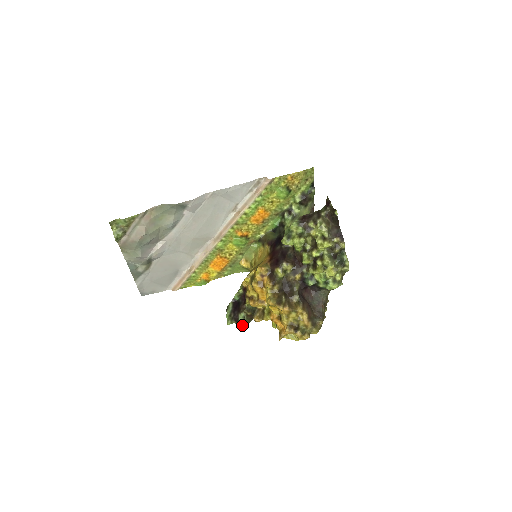
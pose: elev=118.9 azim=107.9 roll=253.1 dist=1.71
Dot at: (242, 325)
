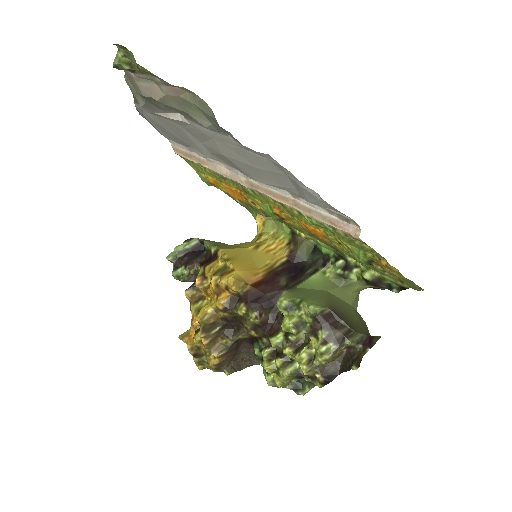
Dot at: (175, 277)
